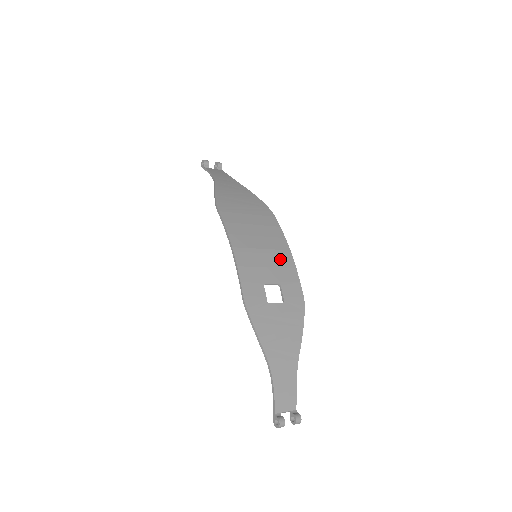
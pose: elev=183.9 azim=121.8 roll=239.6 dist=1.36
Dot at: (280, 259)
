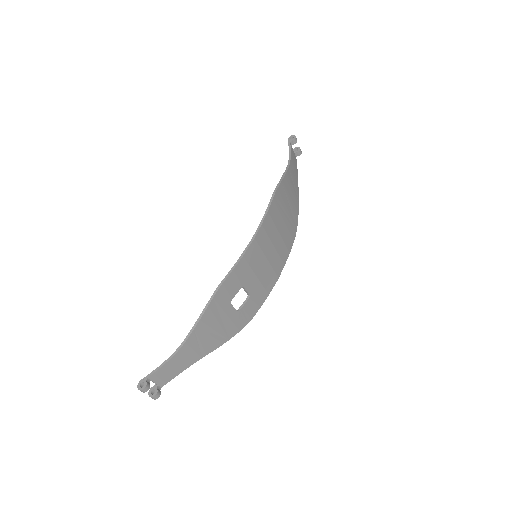
Dot at: (268, 278)
